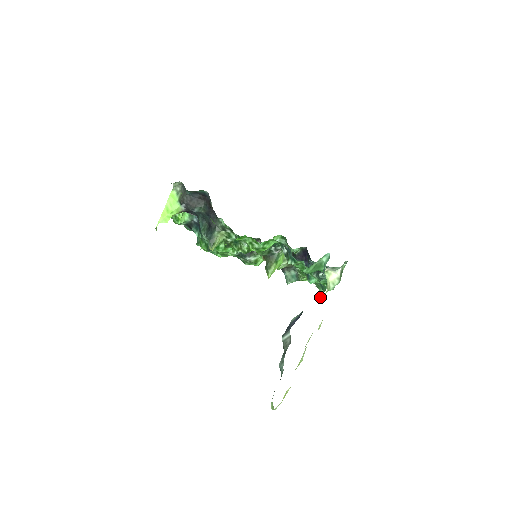
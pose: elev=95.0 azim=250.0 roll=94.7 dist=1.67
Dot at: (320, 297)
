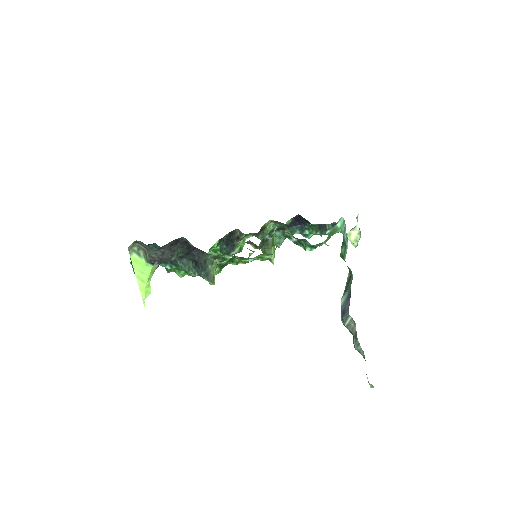
Dot at: occluded
